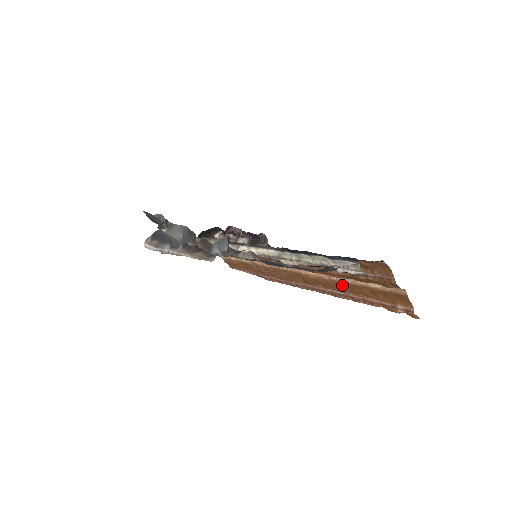
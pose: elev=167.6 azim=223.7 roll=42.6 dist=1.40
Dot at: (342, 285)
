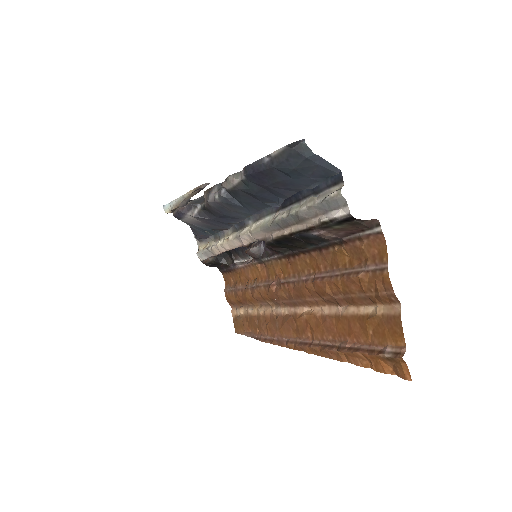
Dot at: (332, 323)
